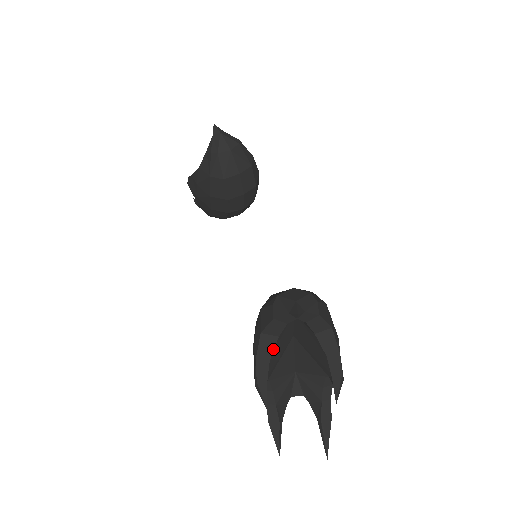
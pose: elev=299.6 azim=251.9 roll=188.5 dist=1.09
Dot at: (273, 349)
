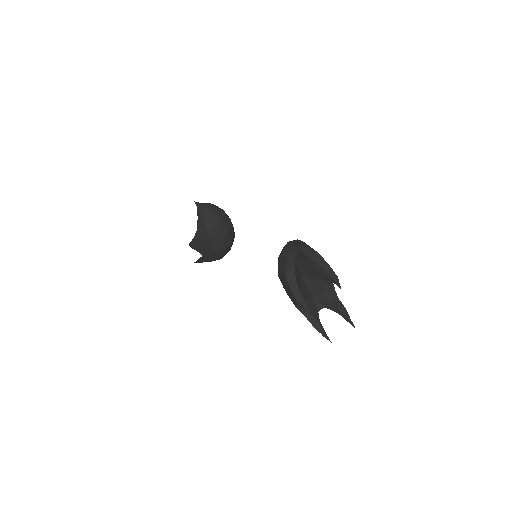
Dot at: (295, 278)
